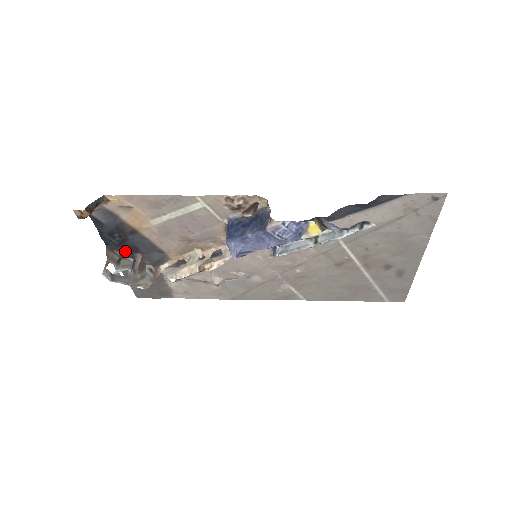
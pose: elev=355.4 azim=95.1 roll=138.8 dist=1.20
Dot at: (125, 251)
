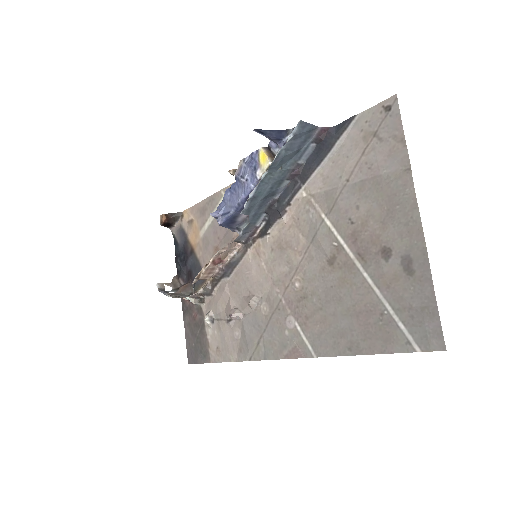
Dot at: (186, 280)
